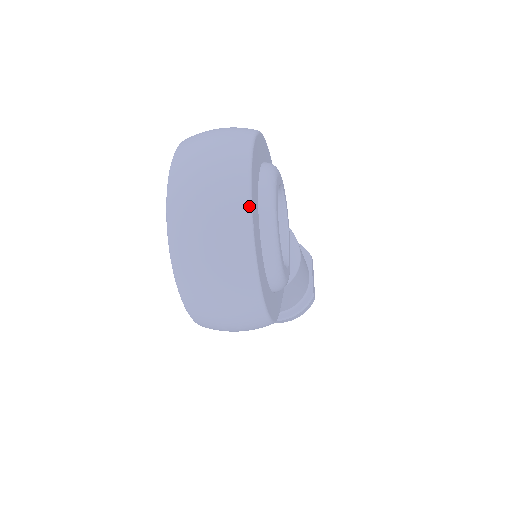
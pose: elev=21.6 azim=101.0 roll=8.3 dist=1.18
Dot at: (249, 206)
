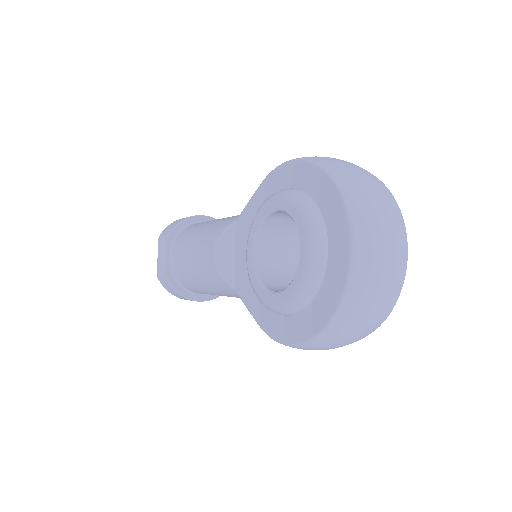
Dot at: occluded
